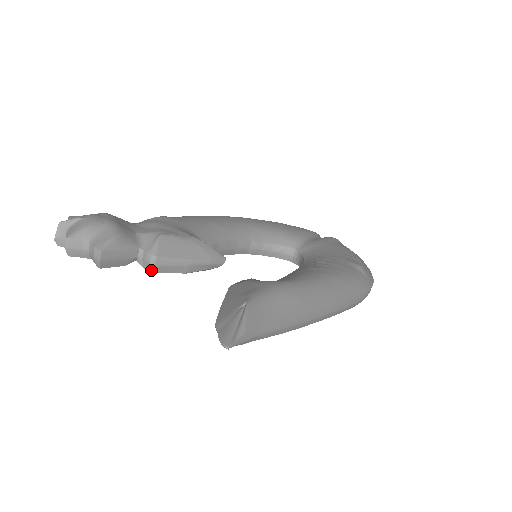
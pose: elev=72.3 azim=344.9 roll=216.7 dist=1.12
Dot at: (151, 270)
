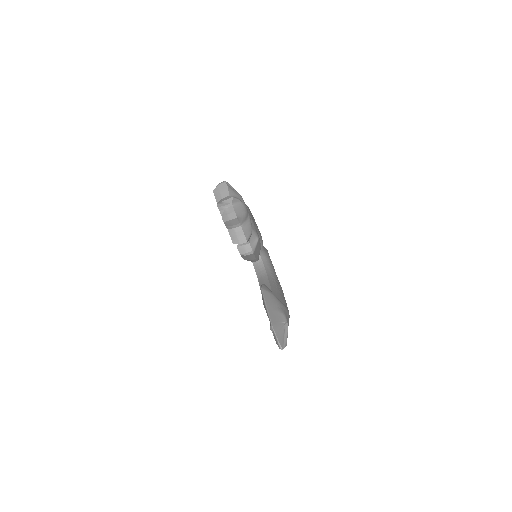
Dot at: (242, 254)
